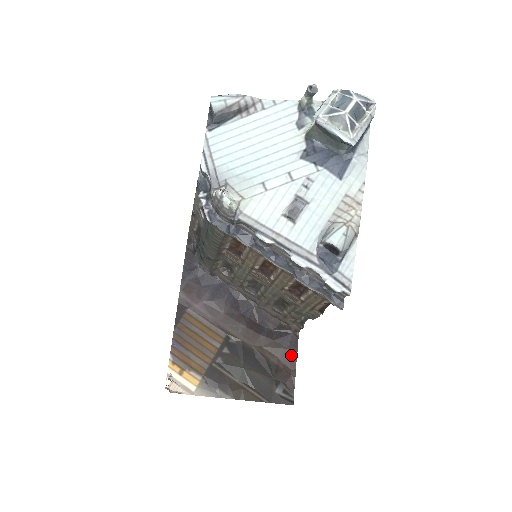
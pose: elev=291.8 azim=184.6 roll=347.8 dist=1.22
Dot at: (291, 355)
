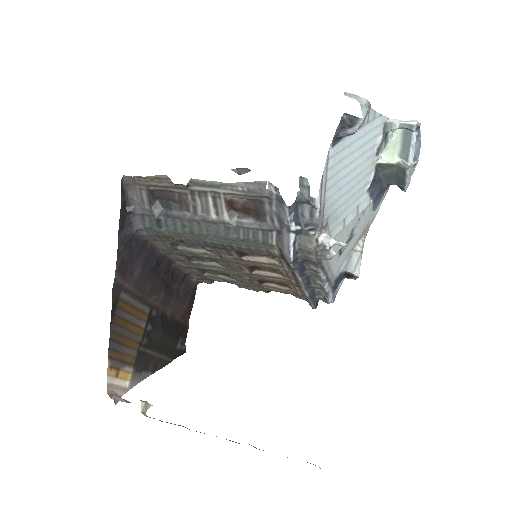
Dot at: (190, 308)
